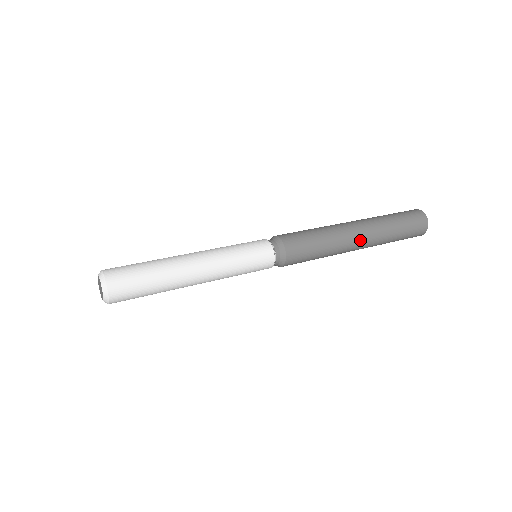
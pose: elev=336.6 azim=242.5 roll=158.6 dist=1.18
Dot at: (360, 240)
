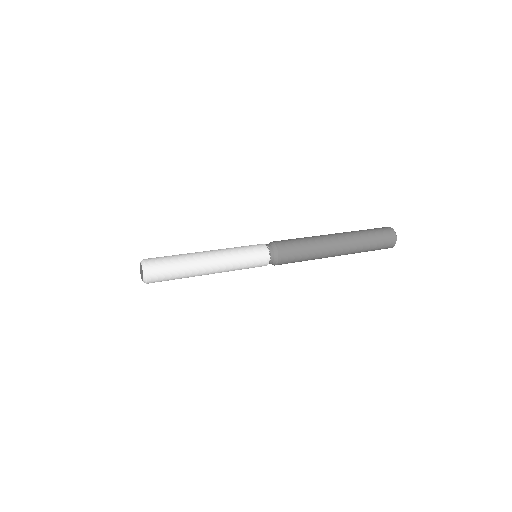
Dot at: (338, 244)
